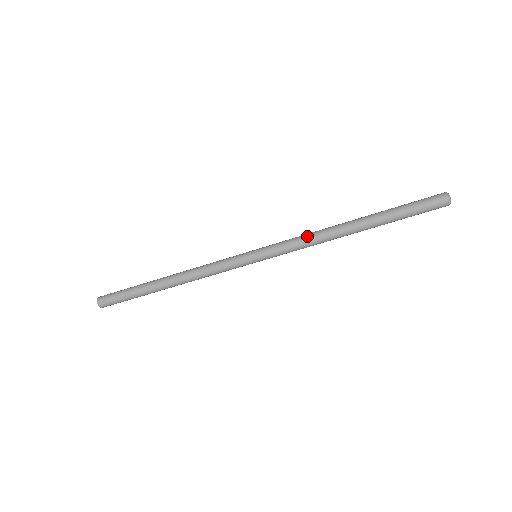
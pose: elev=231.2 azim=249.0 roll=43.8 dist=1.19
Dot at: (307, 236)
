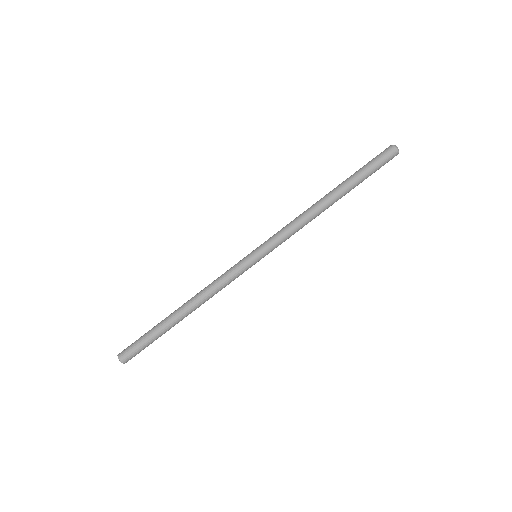
Dot at: (293, 220)
